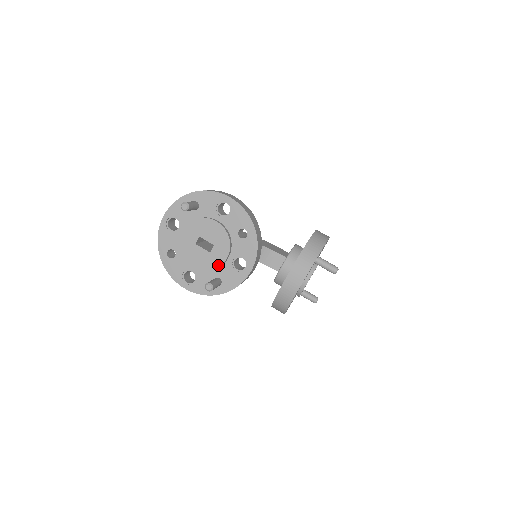
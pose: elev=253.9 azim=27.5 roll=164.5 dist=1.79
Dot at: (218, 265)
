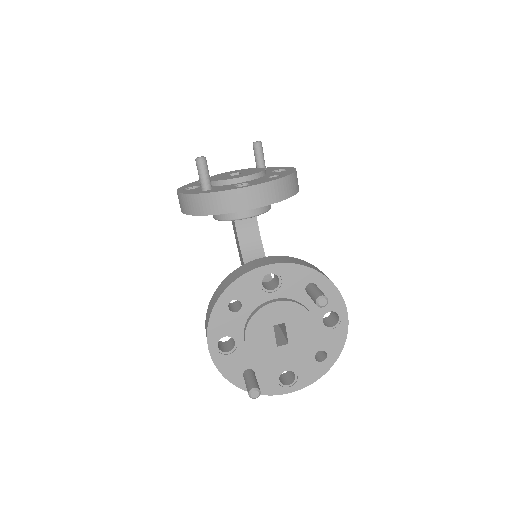
Dot at: (226, 179)
